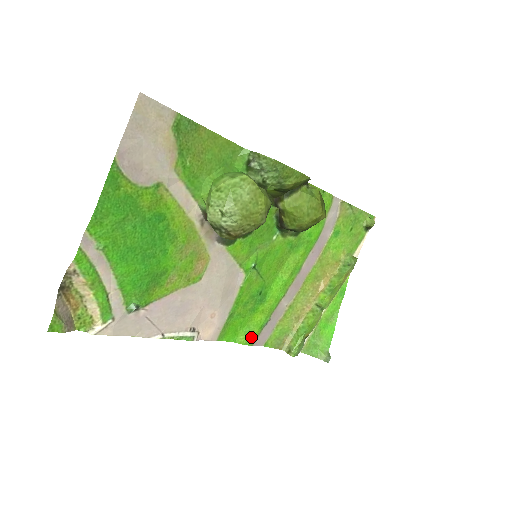
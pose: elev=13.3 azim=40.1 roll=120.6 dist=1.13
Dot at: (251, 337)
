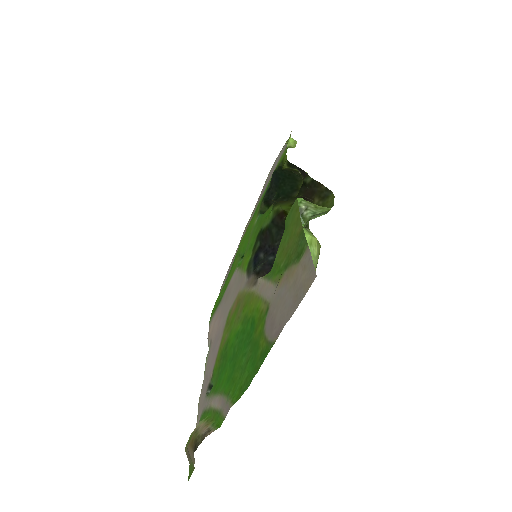
Dot at: occluded
